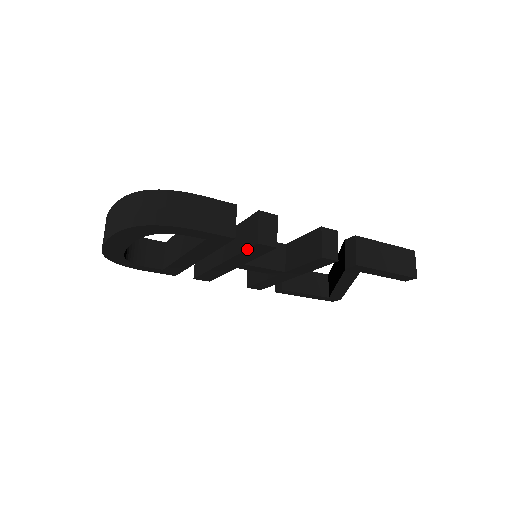
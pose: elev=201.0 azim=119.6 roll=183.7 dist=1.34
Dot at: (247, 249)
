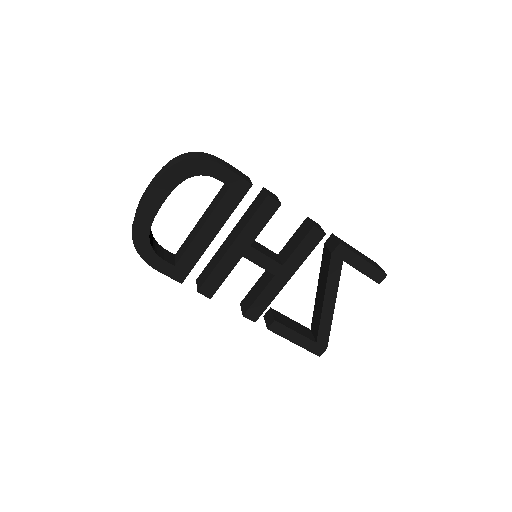
Dot at: (258, 209)
